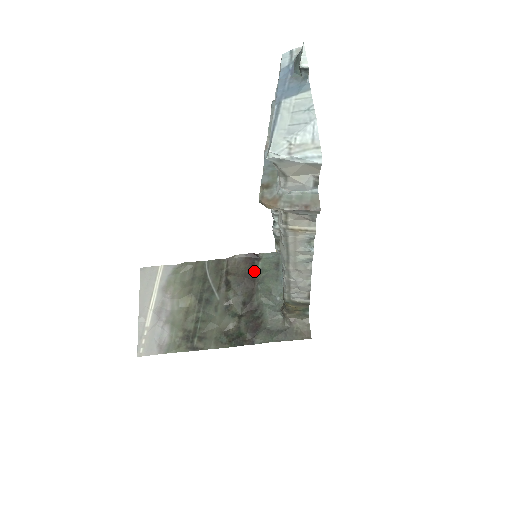
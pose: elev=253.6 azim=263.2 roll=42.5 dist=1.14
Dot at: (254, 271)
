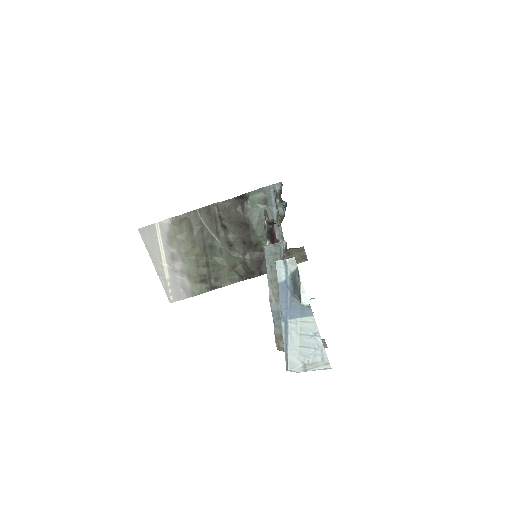
Dot at: (245, 213)
